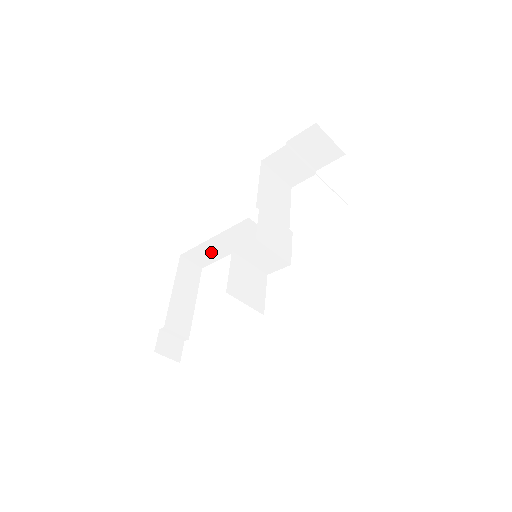
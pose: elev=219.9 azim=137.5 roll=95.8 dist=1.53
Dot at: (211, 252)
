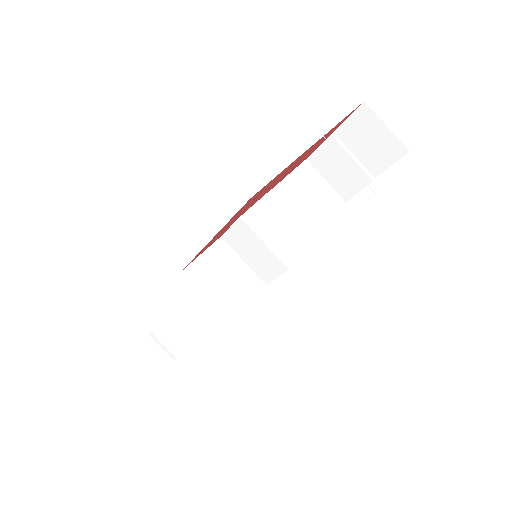
Dot at: occluded
